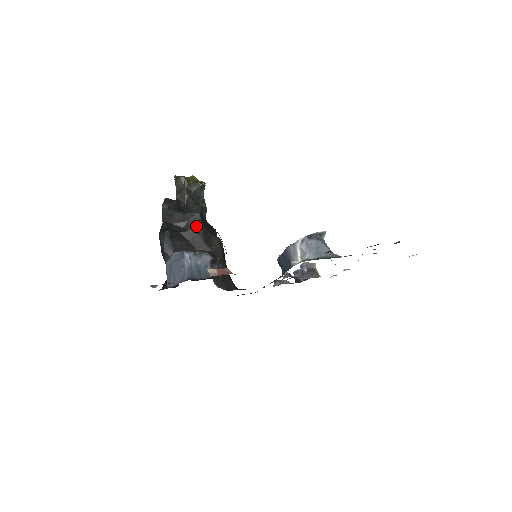
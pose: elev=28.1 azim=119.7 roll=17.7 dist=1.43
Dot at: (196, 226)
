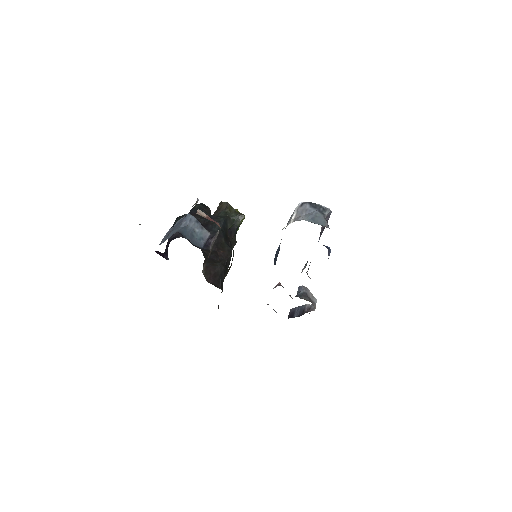
Dot at: (215, 226)
